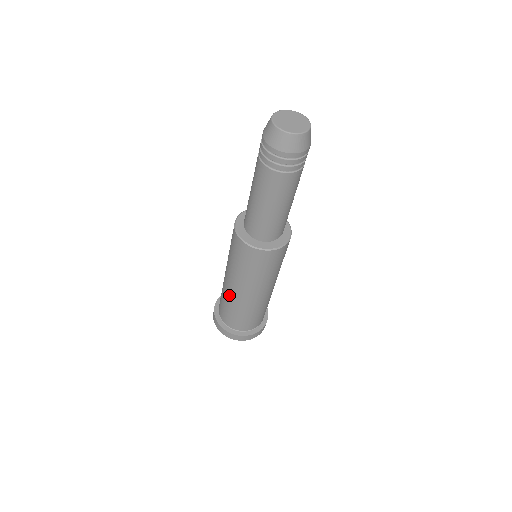
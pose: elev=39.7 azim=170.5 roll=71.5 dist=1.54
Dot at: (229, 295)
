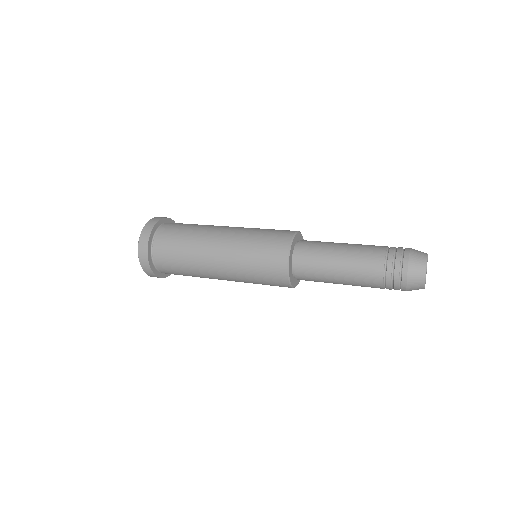
Dot at: (203, 271)
